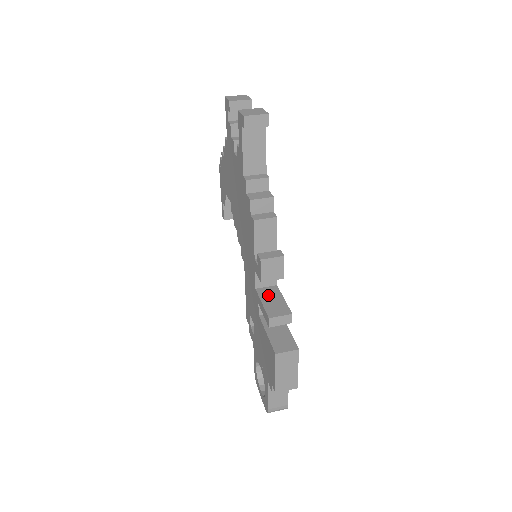
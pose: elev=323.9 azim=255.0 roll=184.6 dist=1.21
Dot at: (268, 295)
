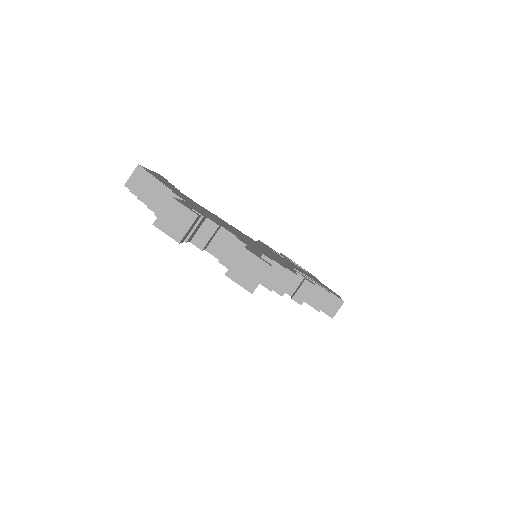
Dot at: occluded
